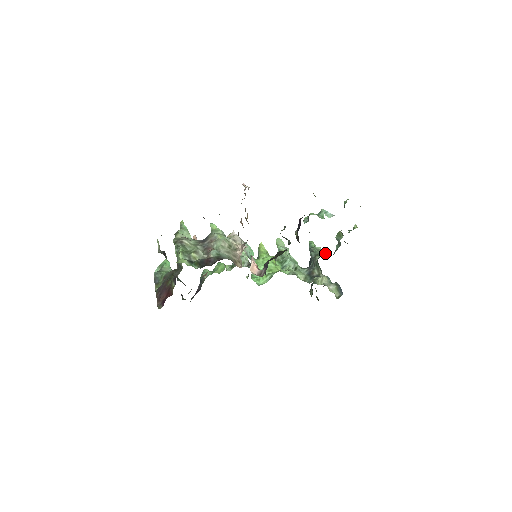
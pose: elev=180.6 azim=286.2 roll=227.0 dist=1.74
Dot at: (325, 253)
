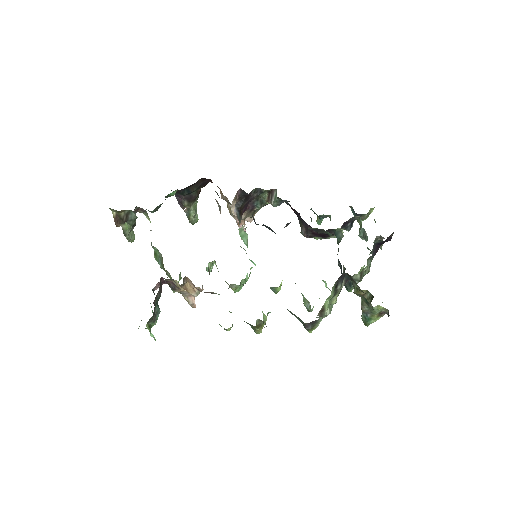
Dot at: occluded
